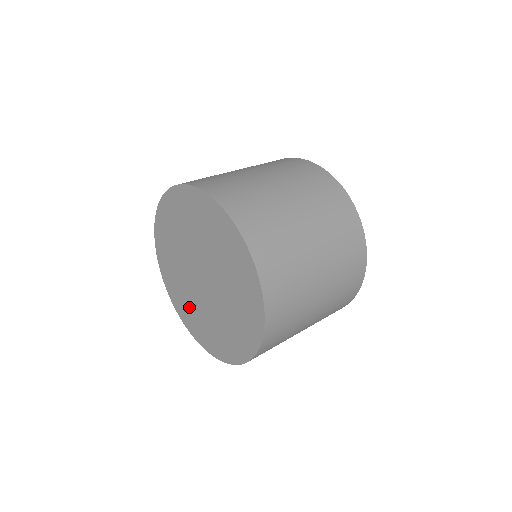
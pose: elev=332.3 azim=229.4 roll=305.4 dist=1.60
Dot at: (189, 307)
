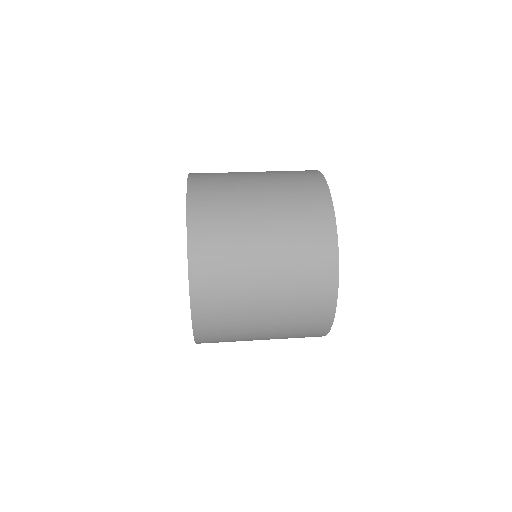
Dot at: occluded
